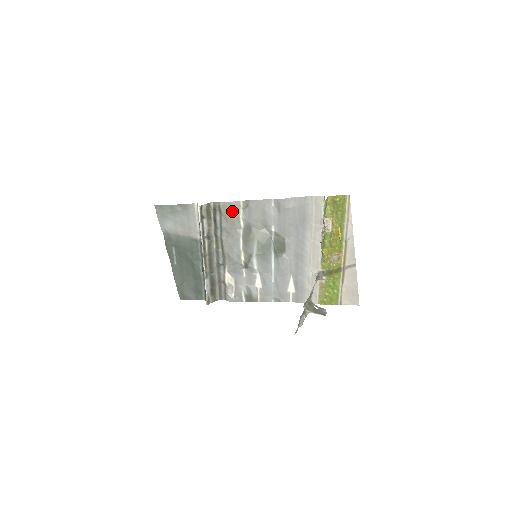
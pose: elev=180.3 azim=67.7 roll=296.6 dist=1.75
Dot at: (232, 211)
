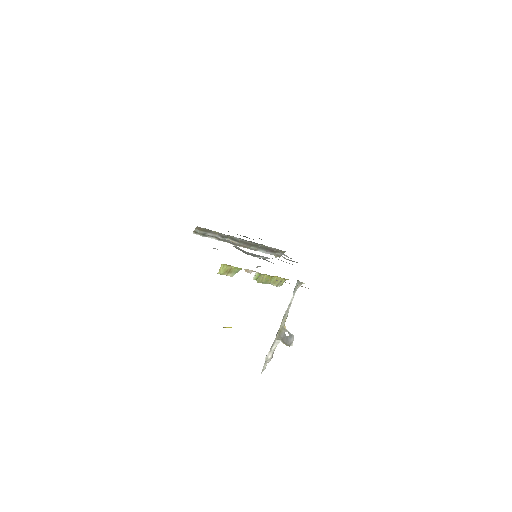
Dot at: occluded
